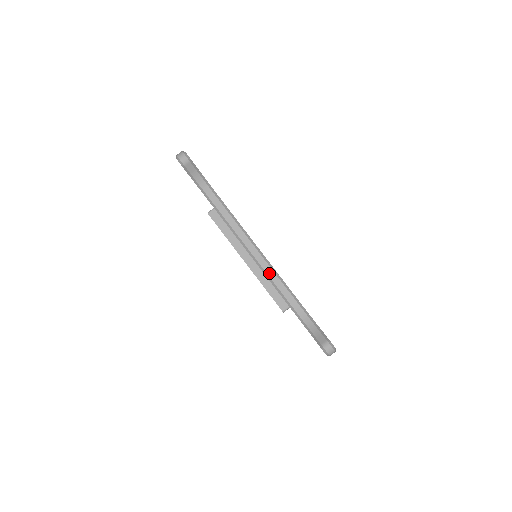
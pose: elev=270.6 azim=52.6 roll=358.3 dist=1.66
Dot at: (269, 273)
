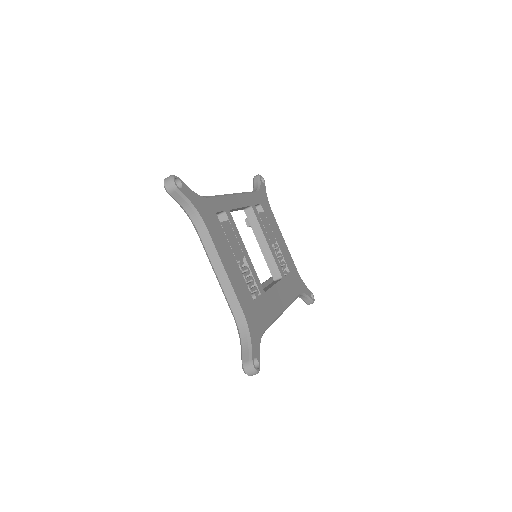
Dot at: occluded
